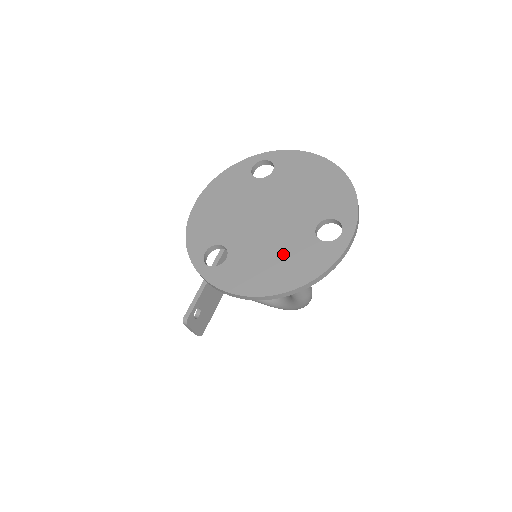
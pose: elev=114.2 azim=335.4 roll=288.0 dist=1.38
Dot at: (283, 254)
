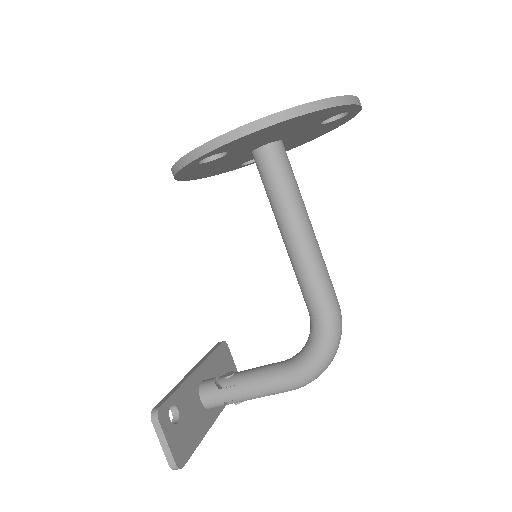
Dot at: occluded
